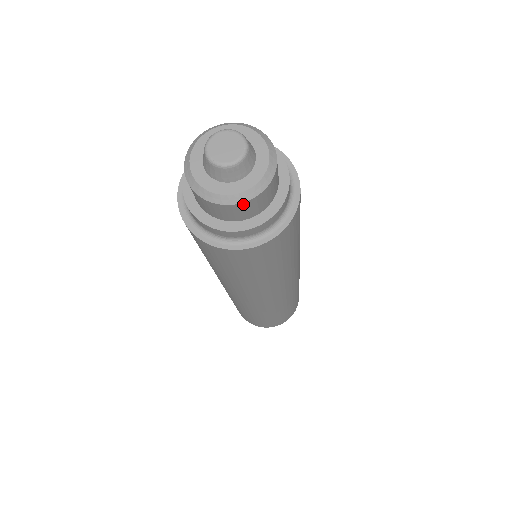
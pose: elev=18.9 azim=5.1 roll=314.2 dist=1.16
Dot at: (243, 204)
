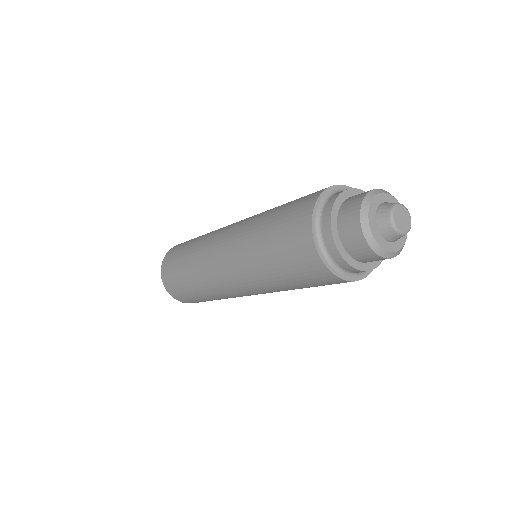
Dot at: occluded
